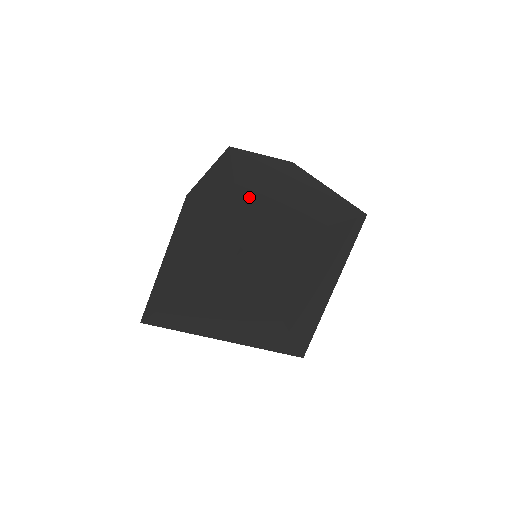
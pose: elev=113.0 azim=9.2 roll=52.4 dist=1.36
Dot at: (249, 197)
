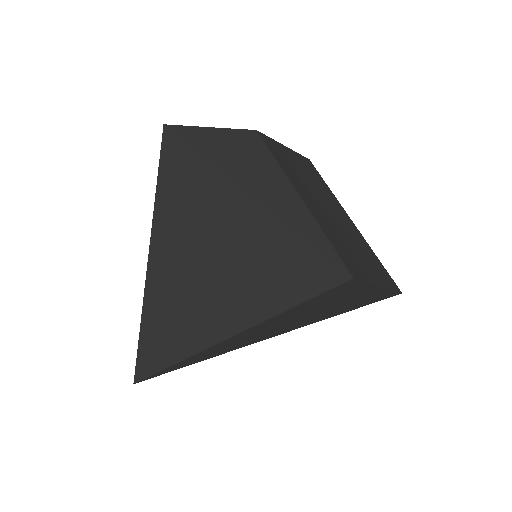
Dot at: (159, 280)
